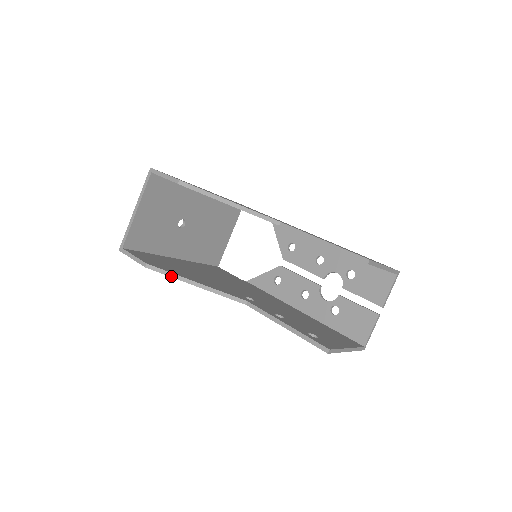
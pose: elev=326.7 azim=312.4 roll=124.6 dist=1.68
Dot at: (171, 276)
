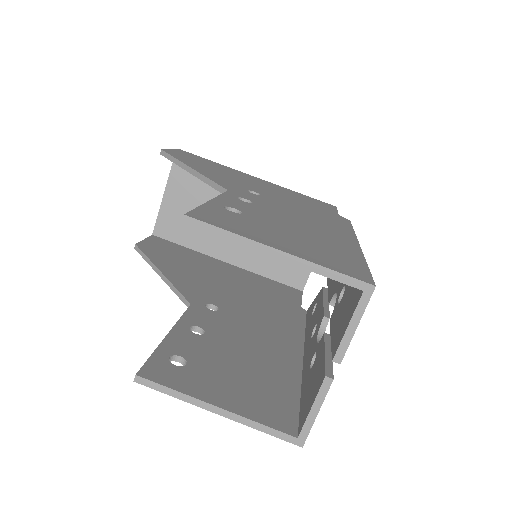
Dot at: (146, 260)
